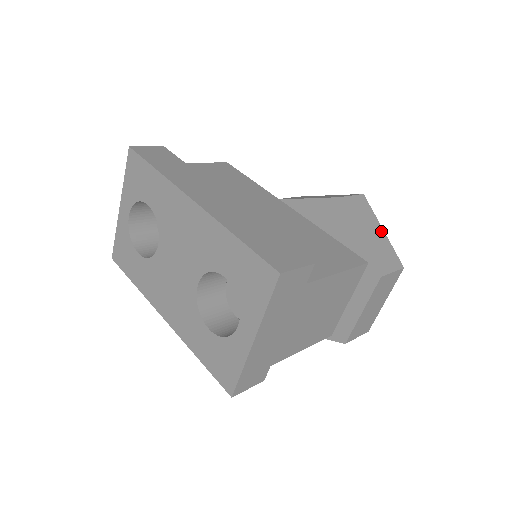
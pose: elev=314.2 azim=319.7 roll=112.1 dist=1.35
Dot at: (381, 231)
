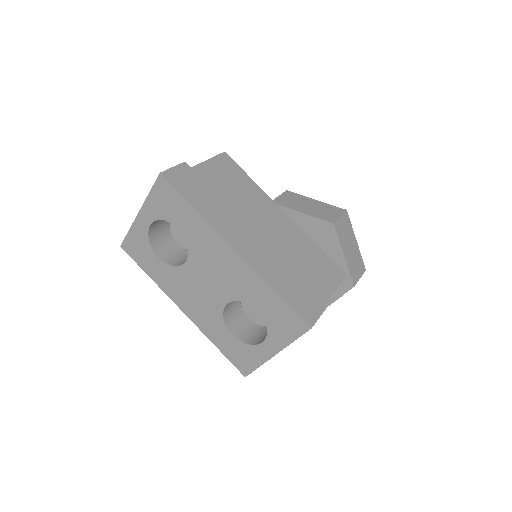
Dot at: (355, 242)
